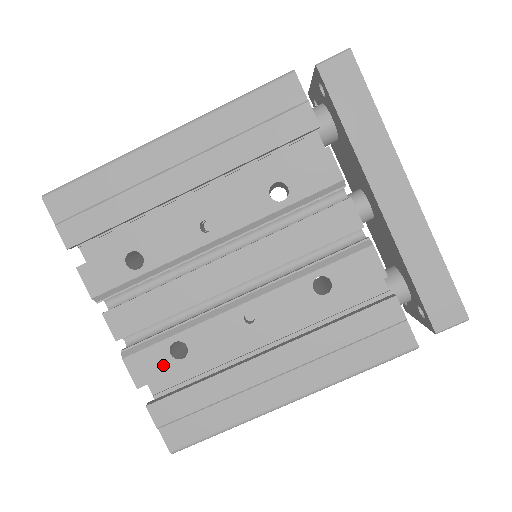
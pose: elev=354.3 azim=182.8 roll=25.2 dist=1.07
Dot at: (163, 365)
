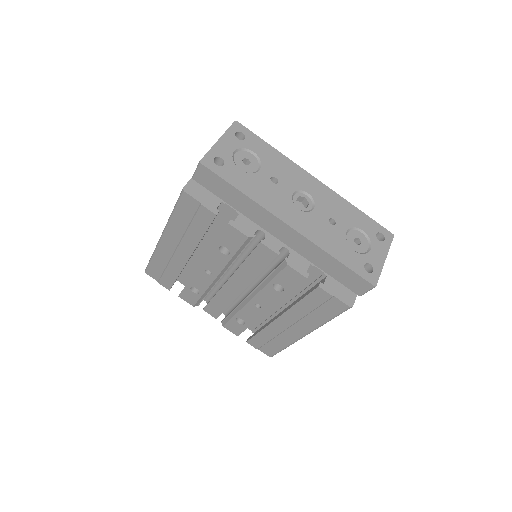
Dot at: (239, 327)
